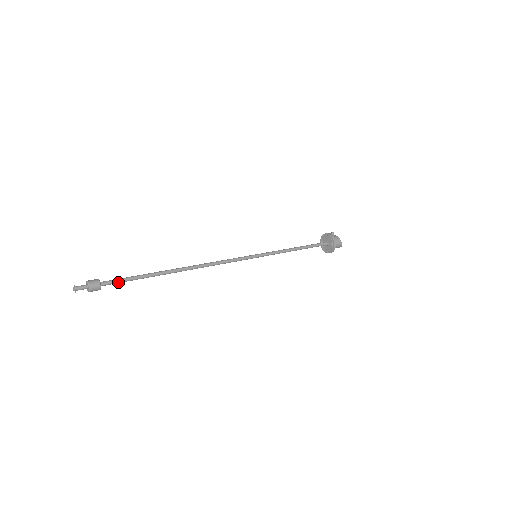
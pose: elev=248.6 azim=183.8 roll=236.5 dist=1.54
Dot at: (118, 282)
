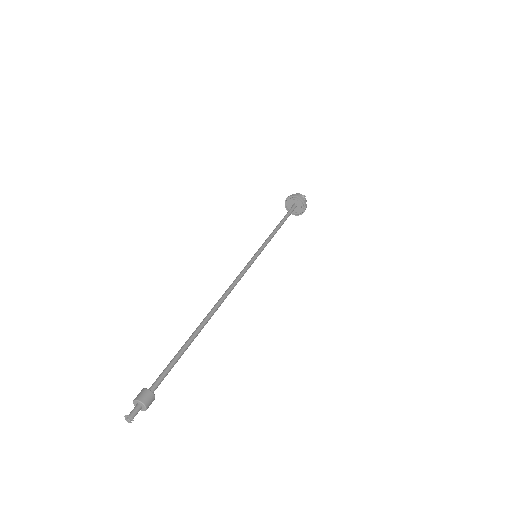
Dot at: occluded
